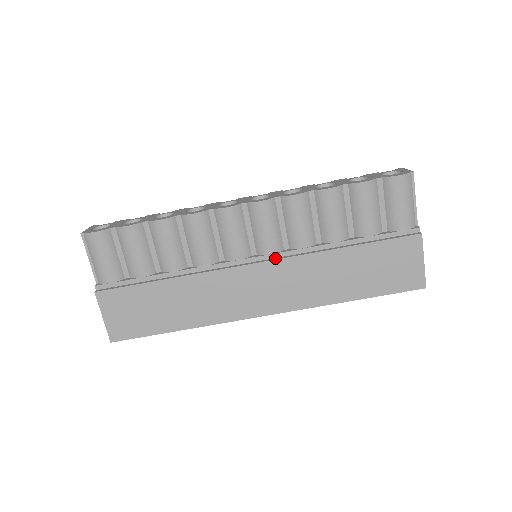
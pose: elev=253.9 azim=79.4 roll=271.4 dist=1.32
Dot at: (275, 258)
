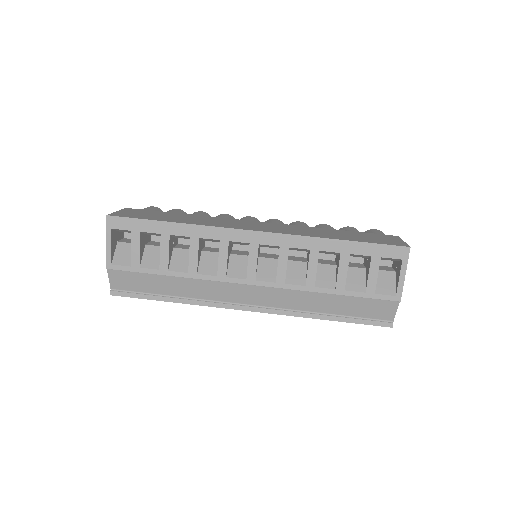
Dot at: occluded
